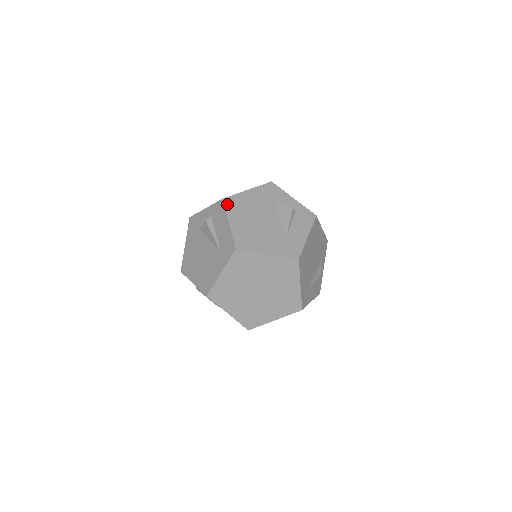
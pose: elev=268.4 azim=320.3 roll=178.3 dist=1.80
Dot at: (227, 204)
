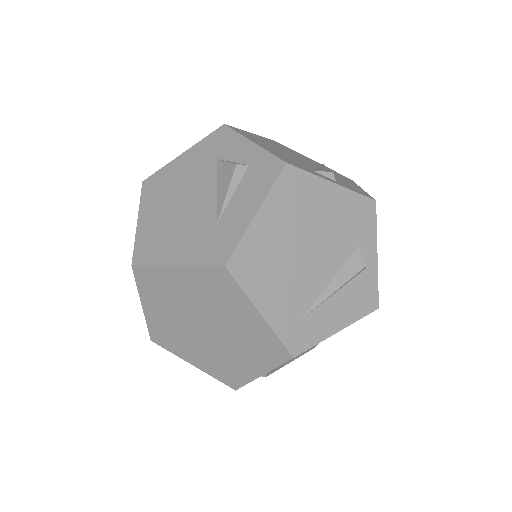
Dot at: (145, 188)
